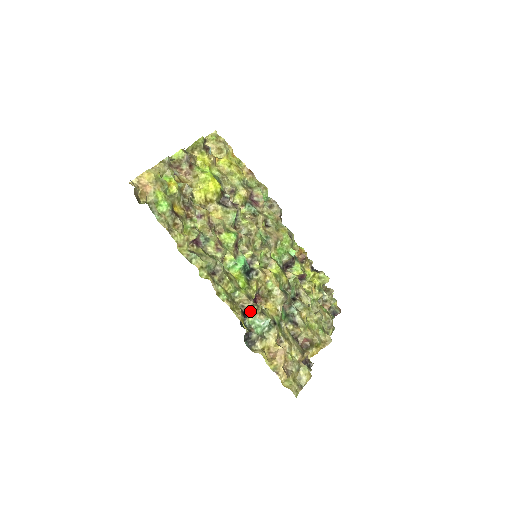
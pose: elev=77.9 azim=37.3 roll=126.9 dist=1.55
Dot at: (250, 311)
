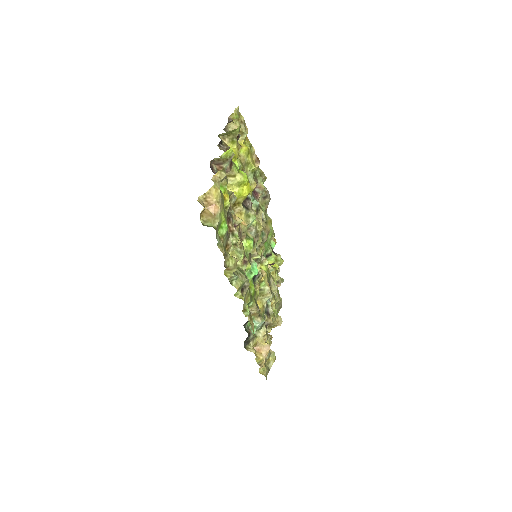
Dot at: occluded
